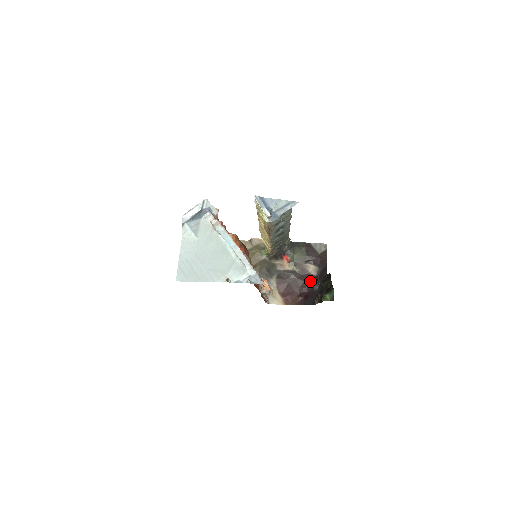
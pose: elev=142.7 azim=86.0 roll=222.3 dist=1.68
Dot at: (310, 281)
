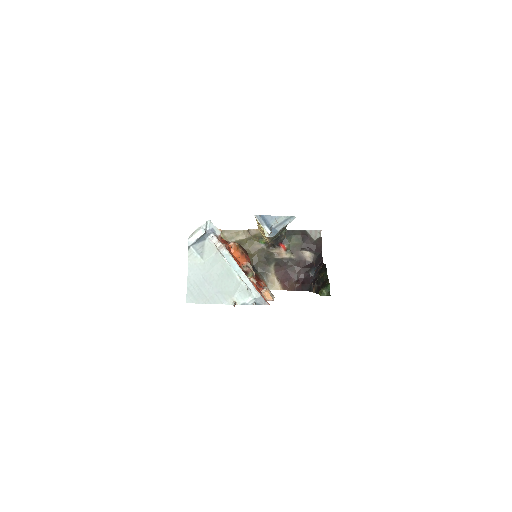
Dot at: (306, 268)
